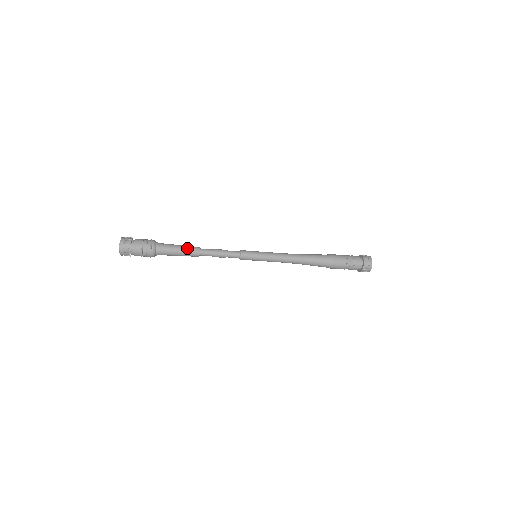
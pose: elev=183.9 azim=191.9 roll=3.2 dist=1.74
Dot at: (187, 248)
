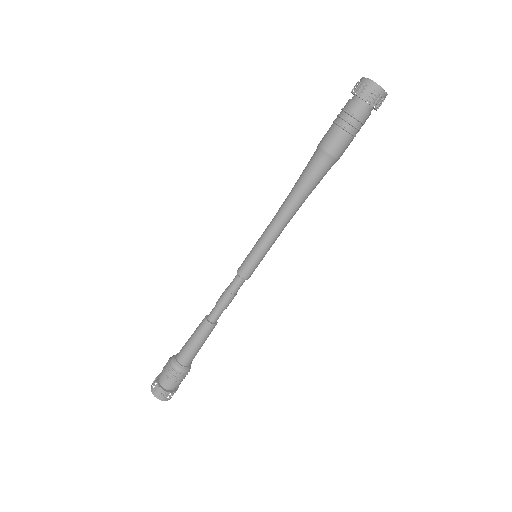
Dot at: (197, 332)
